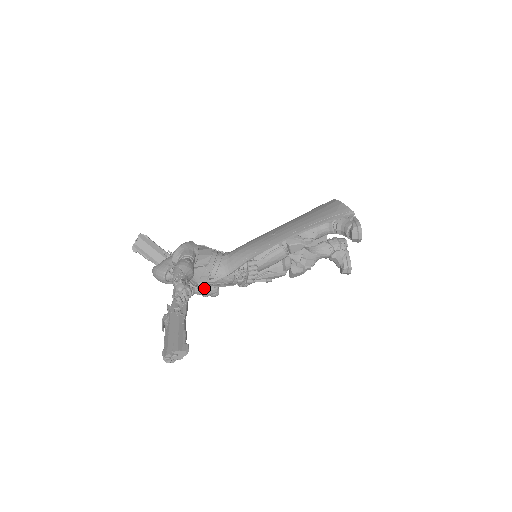
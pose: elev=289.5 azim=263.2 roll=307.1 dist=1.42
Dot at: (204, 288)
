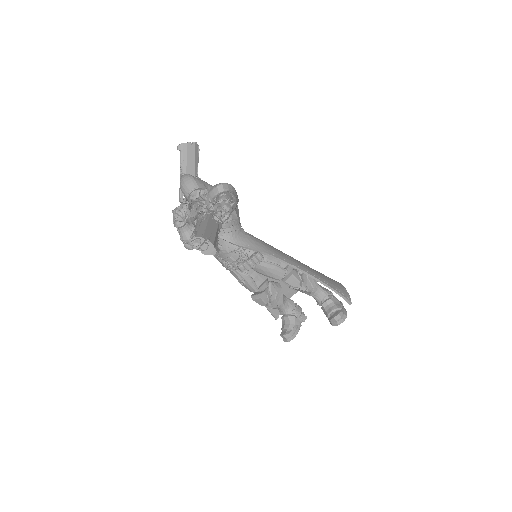
Dot at: (191, 233)
